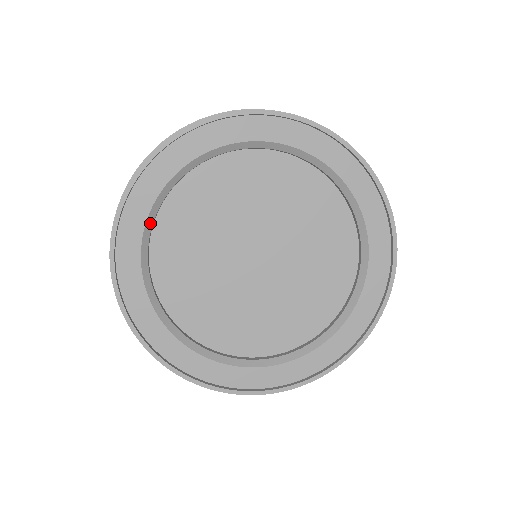
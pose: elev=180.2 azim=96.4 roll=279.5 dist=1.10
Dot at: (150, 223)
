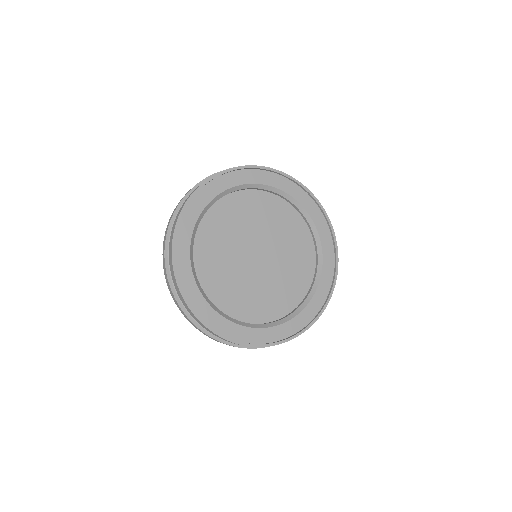
Dot at: (193, 240)
